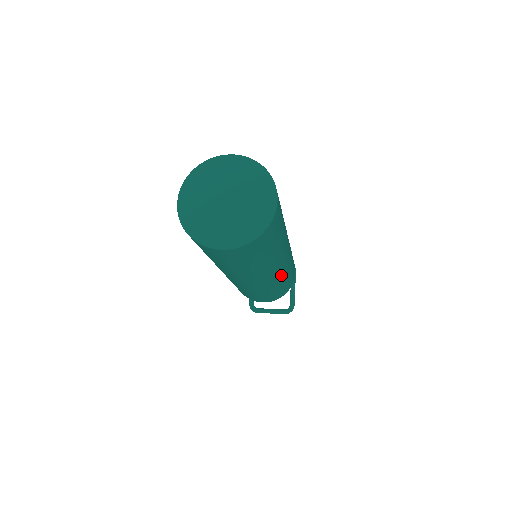
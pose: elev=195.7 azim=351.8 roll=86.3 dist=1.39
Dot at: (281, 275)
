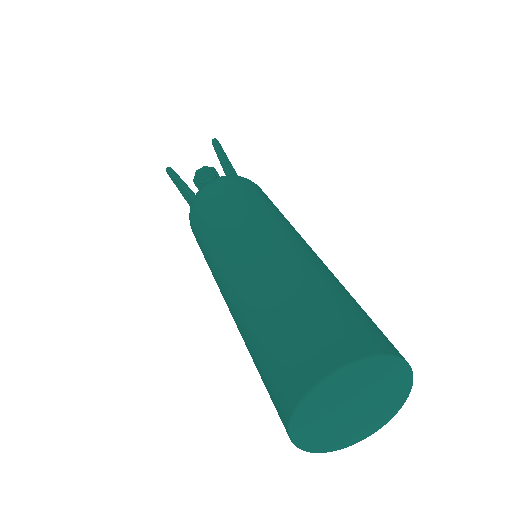
Dot at: occluded
